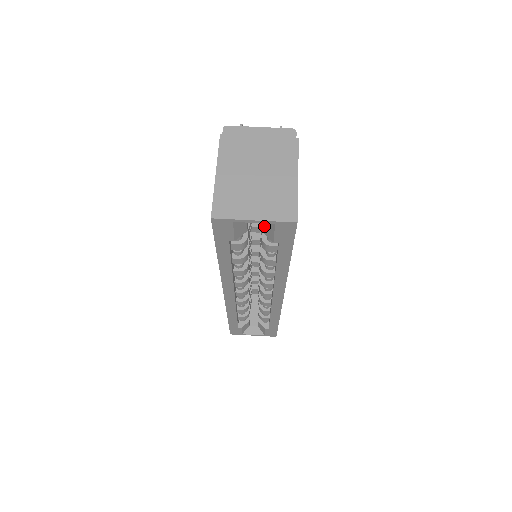
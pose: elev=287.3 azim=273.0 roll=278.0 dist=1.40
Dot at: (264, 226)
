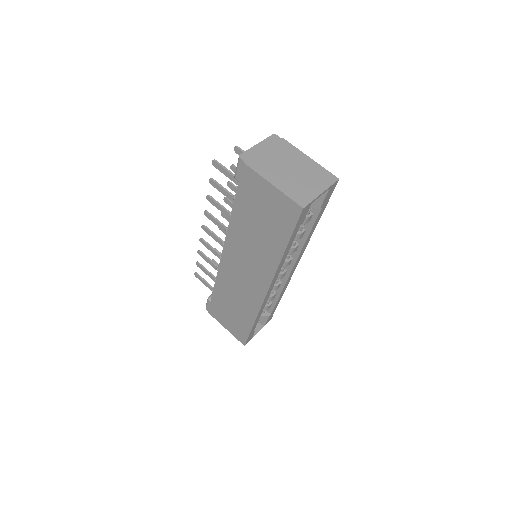
Dot at: occluded
